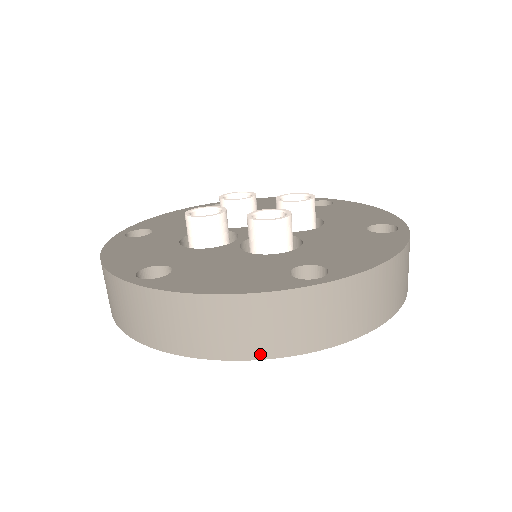
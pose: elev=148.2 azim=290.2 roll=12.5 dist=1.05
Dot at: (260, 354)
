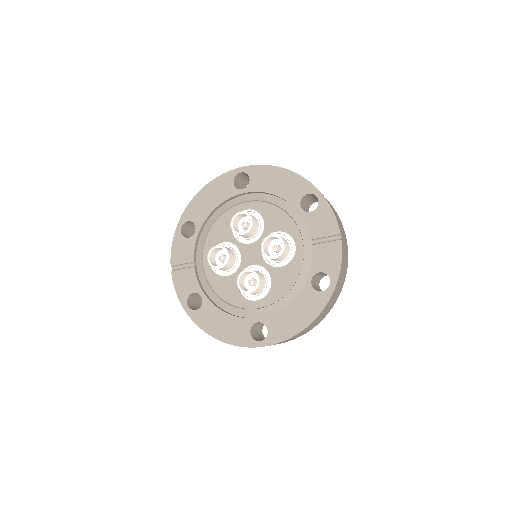
Dot at: (216, 180)
